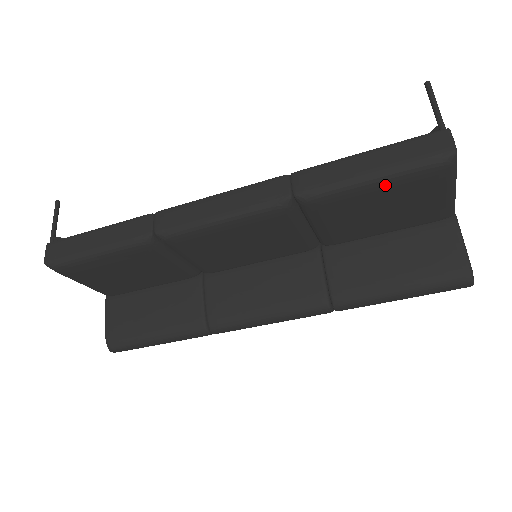
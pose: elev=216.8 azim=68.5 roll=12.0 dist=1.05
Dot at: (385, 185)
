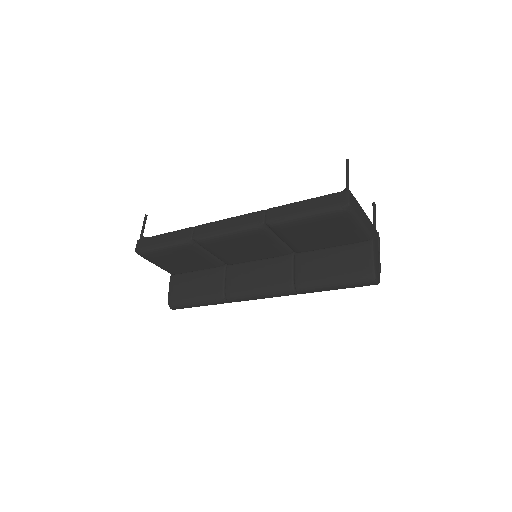
Dot at: (313, 220)
